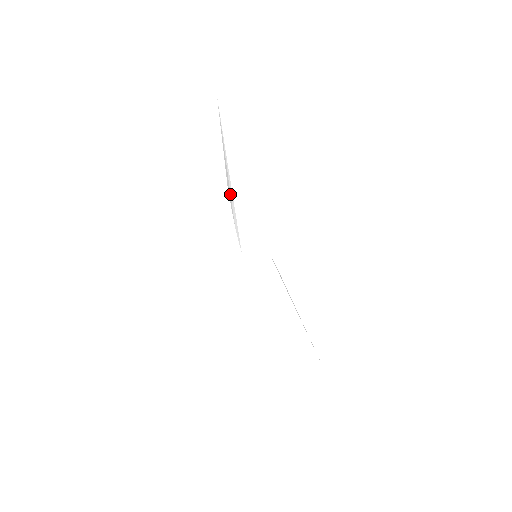
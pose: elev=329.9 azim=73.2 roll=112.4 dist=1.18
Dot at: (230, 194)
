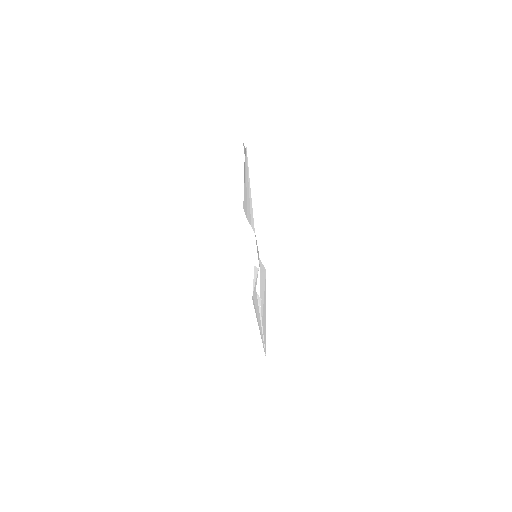
Dot at: (246, 204)
